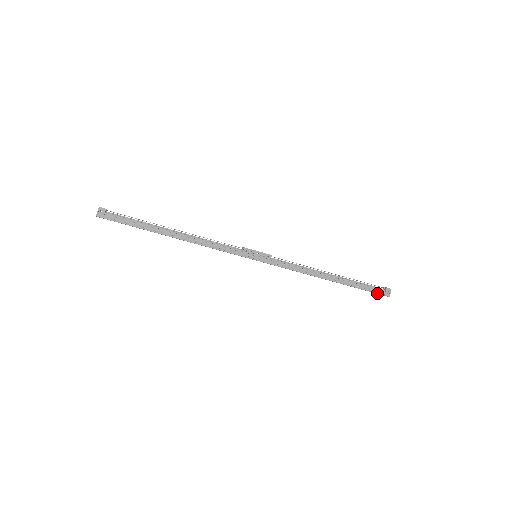
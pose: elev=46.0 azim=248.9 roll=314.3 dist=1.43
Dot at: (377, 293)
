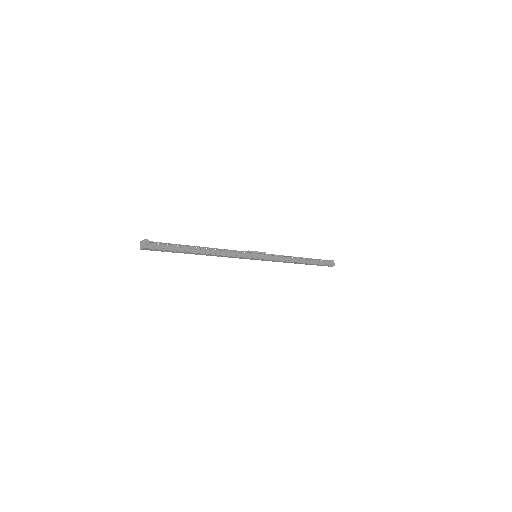
Dot at: (328, 265)
